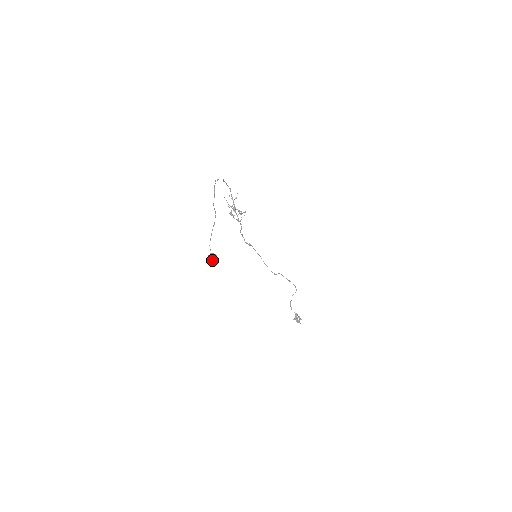
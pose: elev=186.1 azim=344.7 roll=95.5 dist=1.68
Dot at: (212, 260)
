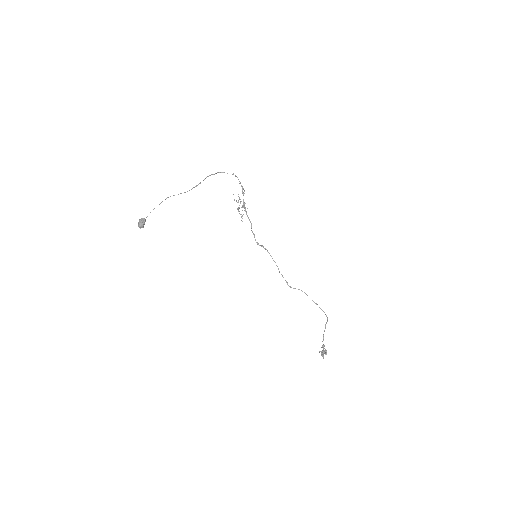
Dot at: (139, 223)
